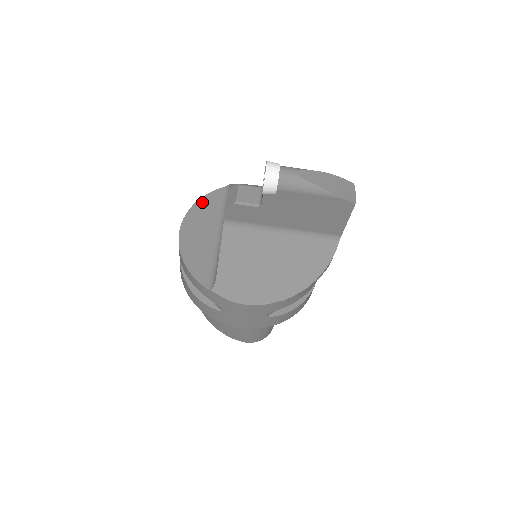
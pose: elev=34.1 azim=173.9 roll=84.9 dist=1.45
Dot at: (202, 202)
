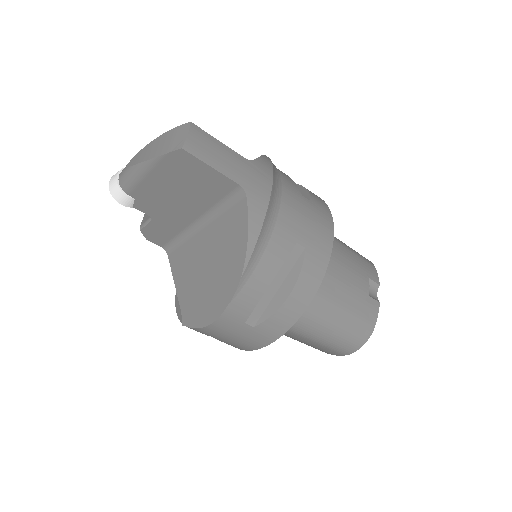
Dot at: occluded
